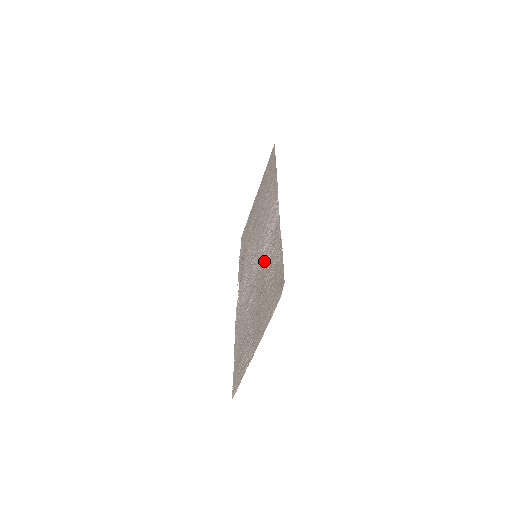
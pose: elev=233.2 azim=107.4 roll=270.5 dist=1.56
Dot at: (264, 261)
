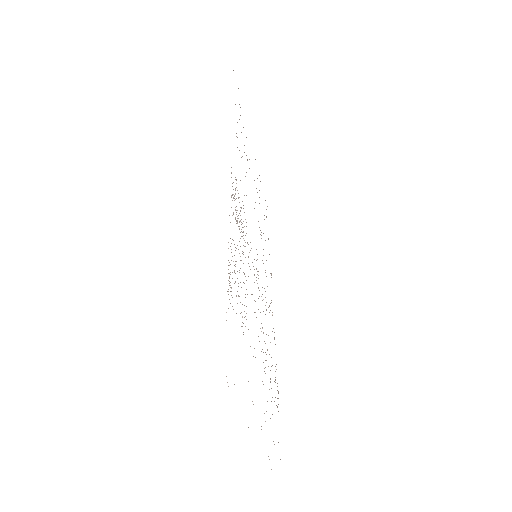
Dot at: occluded
